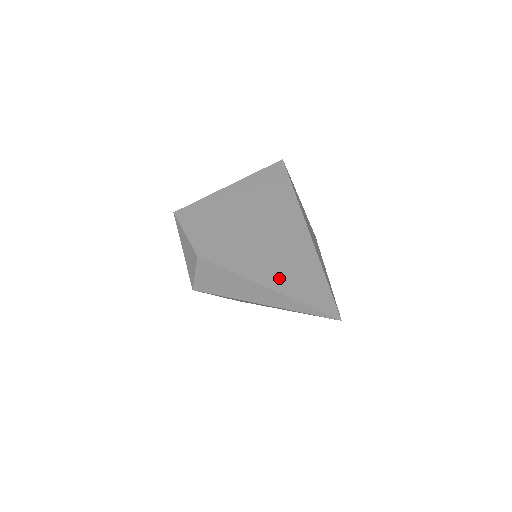
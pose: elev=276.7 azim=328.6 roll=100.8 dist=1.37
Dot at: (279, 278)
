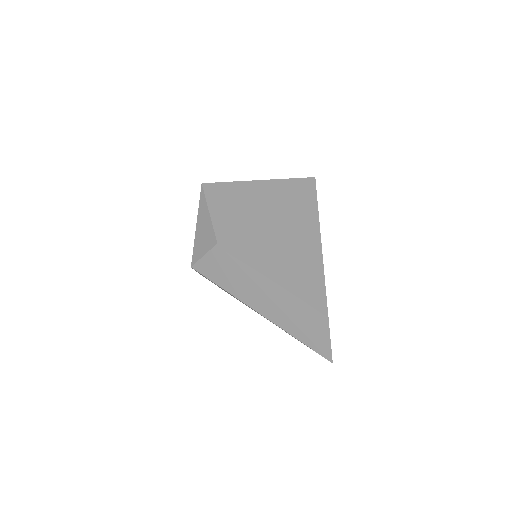
Dot at: (289, 300)
